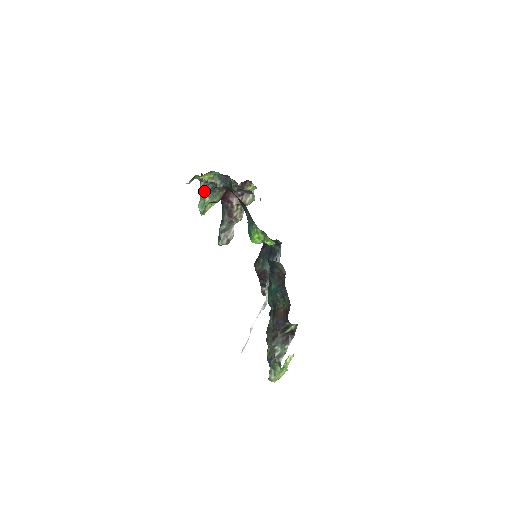
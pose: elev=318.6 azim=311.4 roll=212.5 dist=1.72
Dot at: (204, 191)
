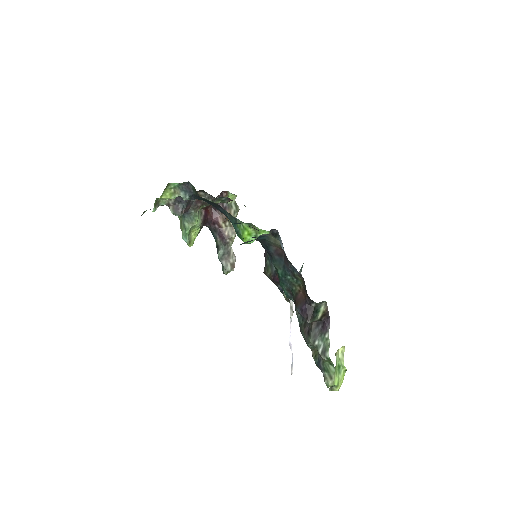
Dot at: (177, 215)
